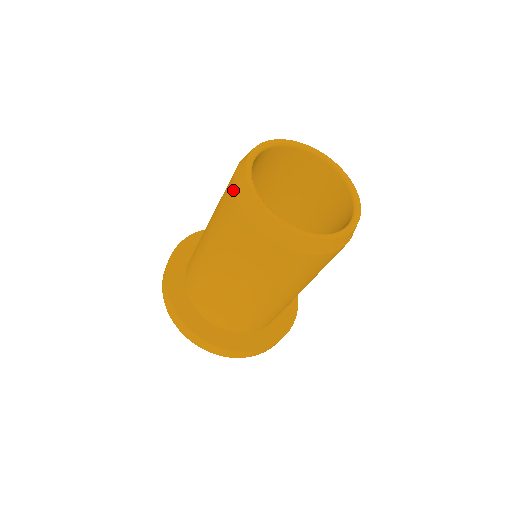
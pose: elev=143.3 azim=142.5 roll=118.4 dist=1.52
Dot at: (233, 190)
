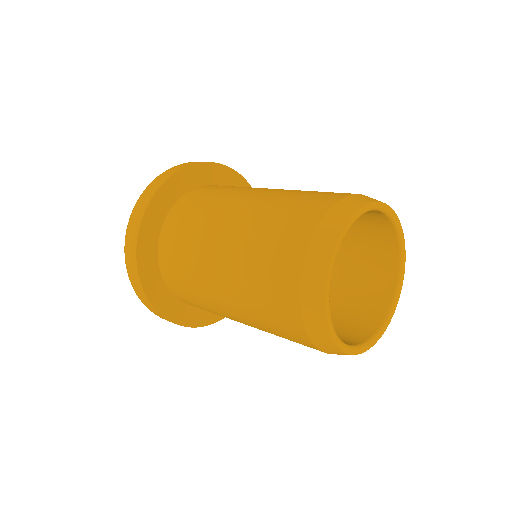
Dot at: (302, 257)
